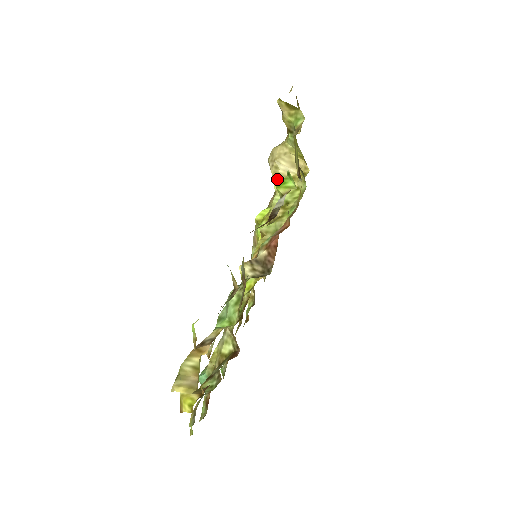
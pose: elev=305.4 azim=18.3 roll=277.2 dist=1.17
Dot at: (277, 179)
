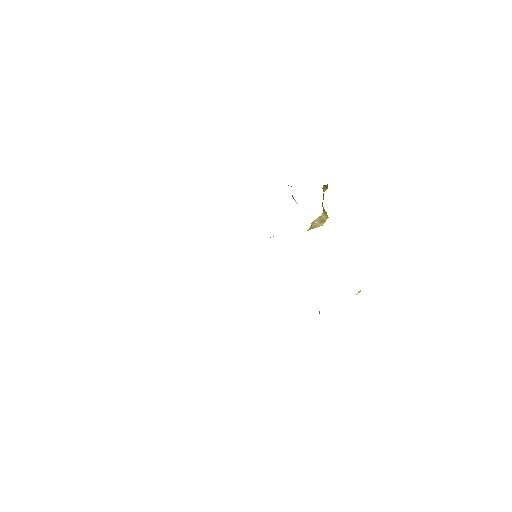
Dot at: (307, 230)
